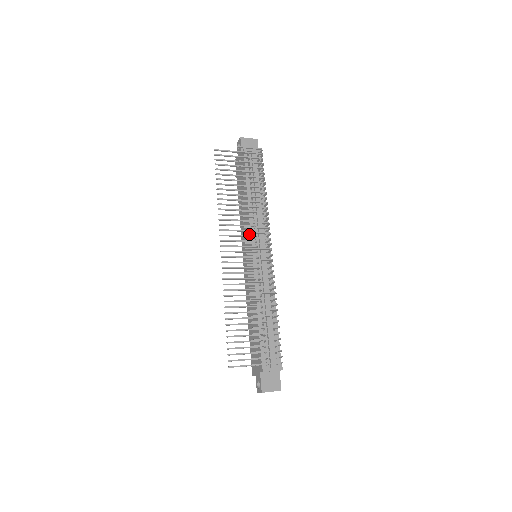
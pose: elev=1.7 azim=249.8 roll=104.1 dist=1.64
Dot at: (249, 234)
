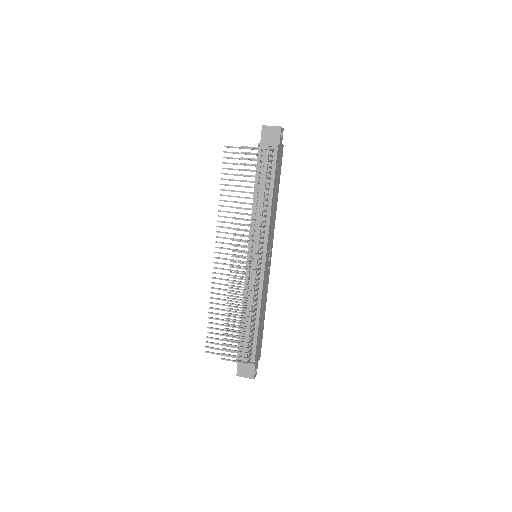
Dot at: occluded
